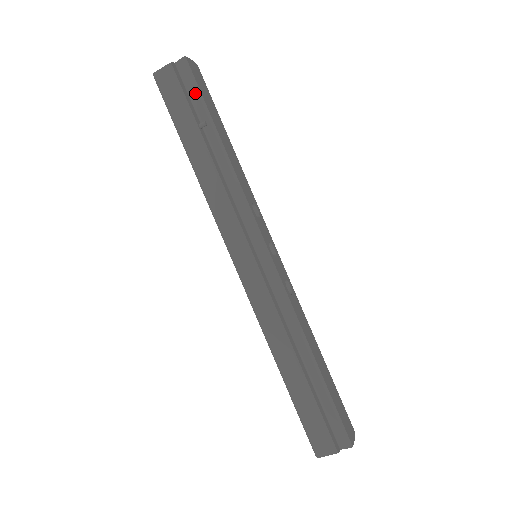
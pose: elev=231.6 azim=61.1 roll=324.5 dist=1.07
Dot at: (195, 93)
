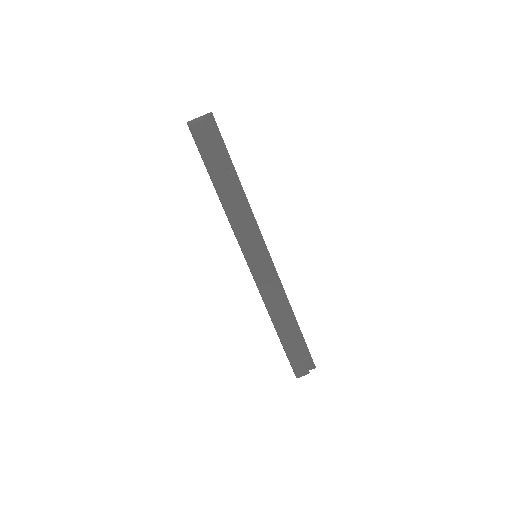
Dot at: (220, 142)
